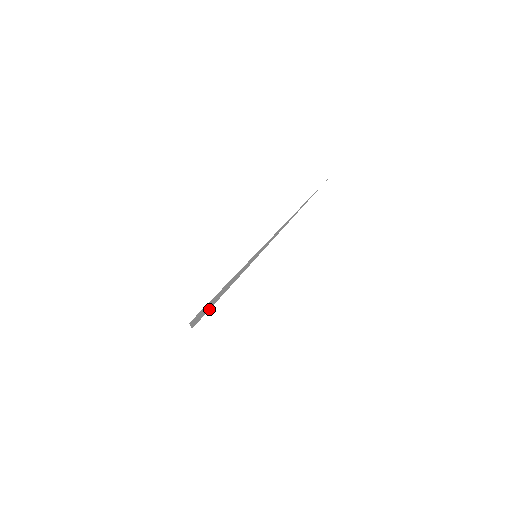
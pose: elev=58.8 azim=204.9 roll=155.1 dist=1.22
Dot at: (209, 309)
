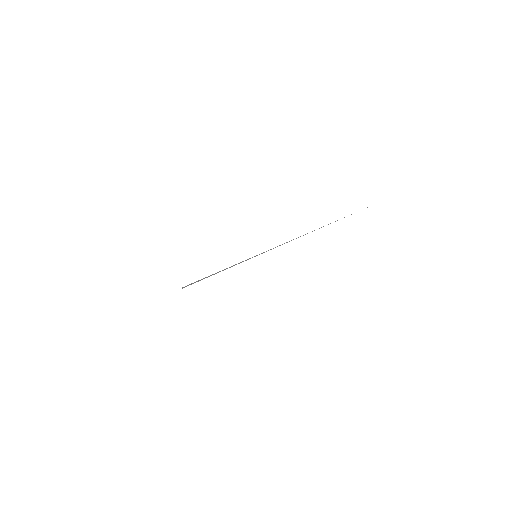
Dot at: occluded
